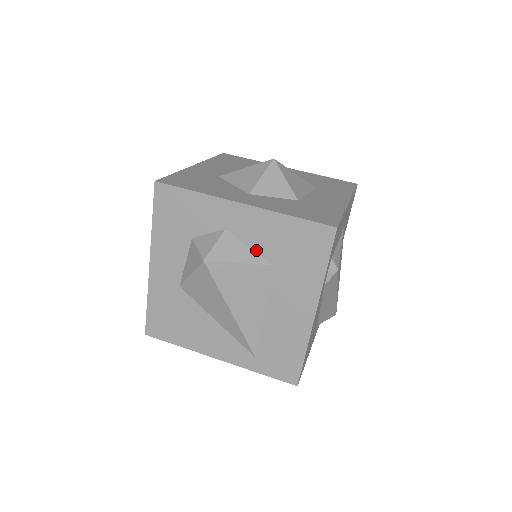
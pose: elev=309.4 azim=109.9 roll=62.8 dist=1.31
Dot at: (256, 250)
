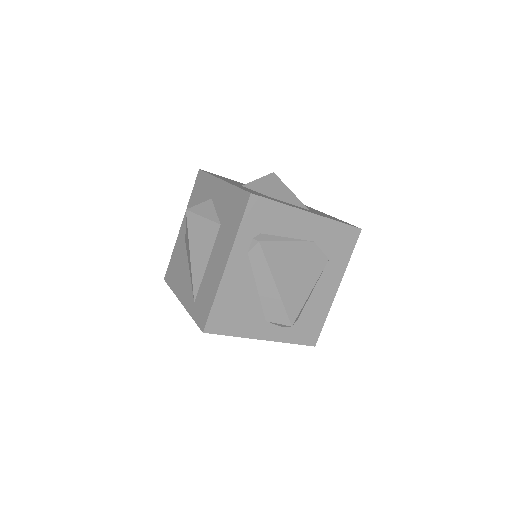
Dot at: (218, 213)
